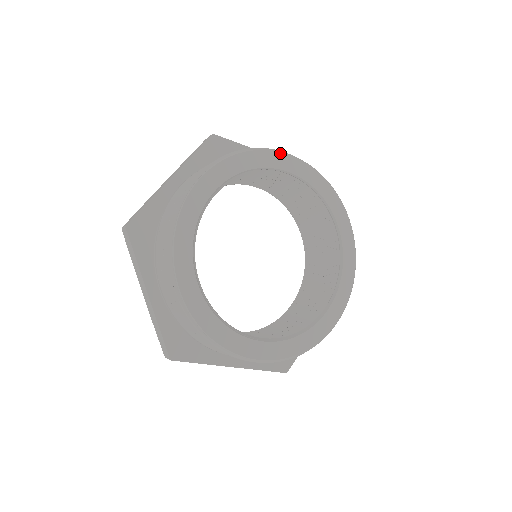
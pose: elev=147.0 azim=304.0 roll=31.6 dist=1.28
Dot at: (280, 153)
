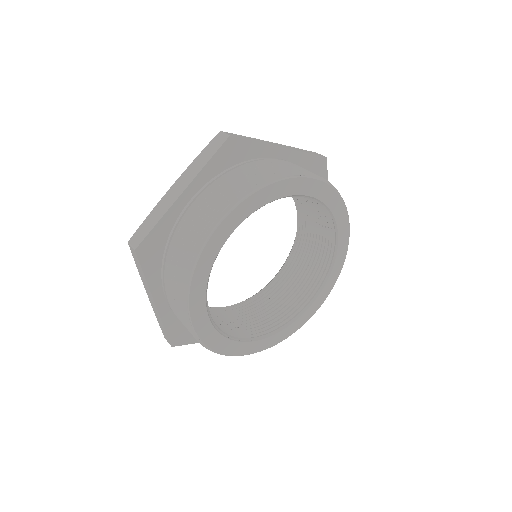
Dot at: (301, 178)
